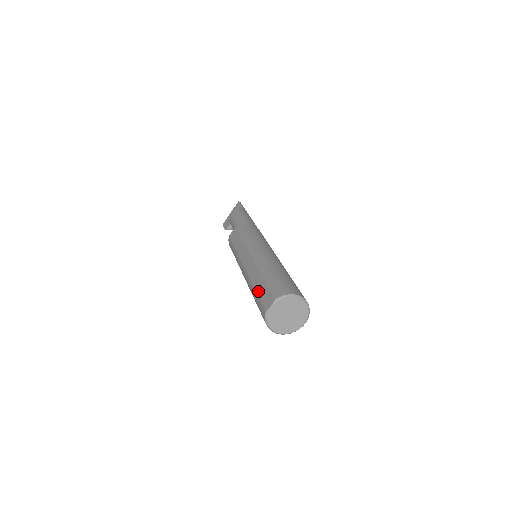
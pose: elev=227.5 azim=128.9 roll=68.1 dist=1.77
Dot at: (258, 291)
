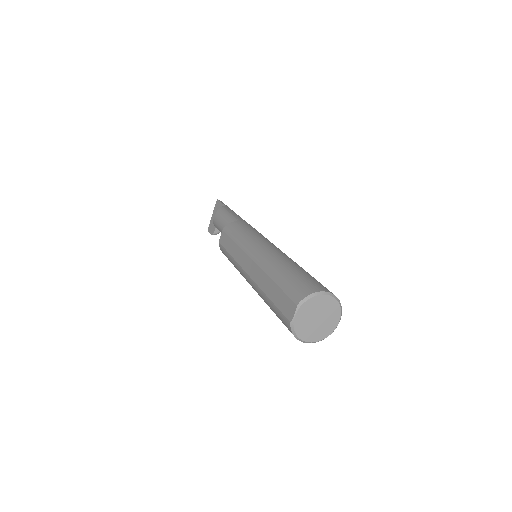
Dot at: (273, 299)
